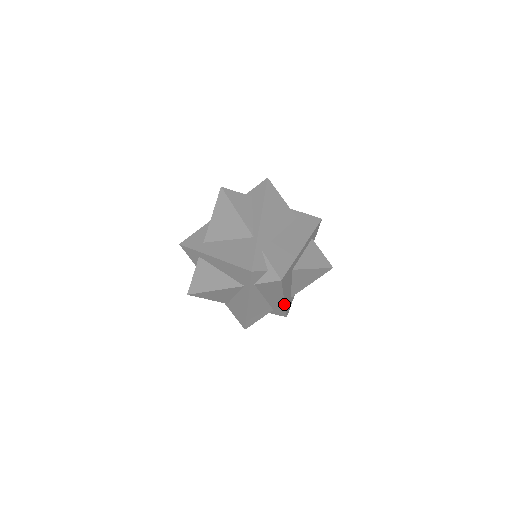
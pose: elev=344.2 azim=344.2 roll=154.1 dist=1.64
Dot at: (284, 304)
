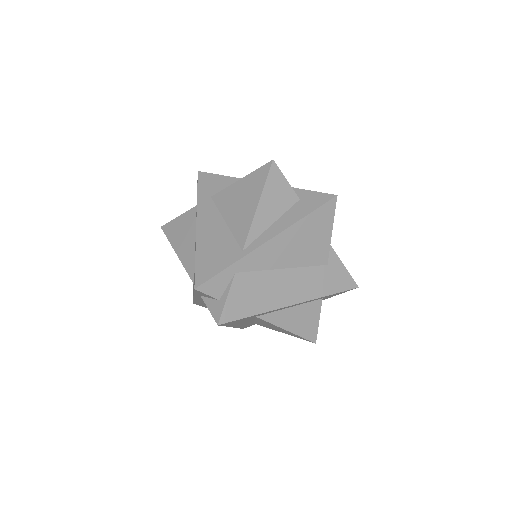
Dot at: occluded
